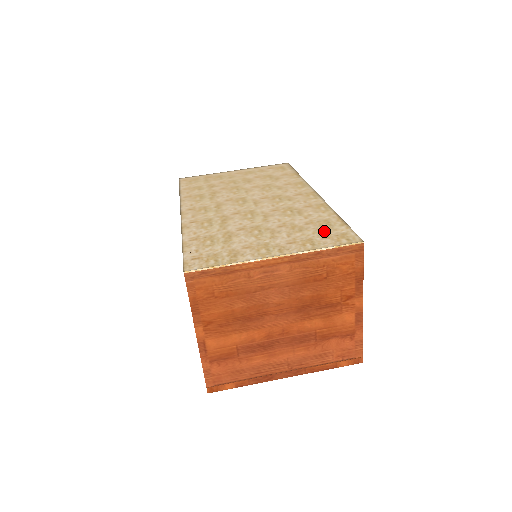
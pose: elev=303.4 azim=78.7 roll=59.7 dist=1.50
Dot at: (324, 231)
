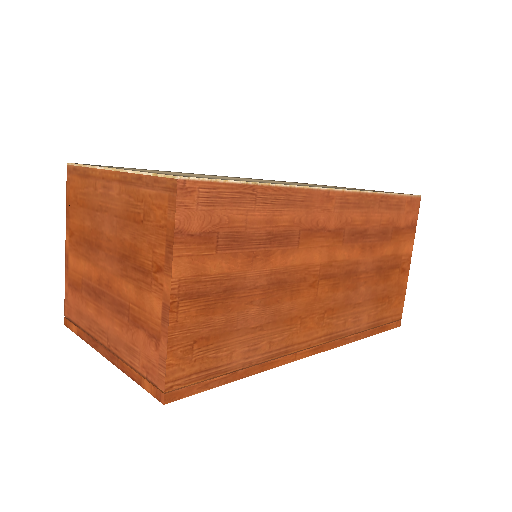
Dot at: occluded
